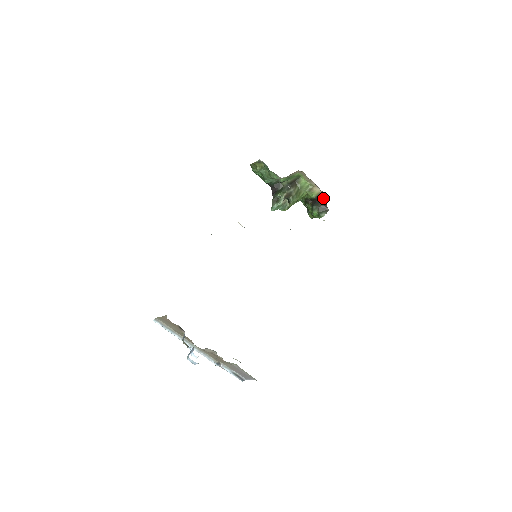
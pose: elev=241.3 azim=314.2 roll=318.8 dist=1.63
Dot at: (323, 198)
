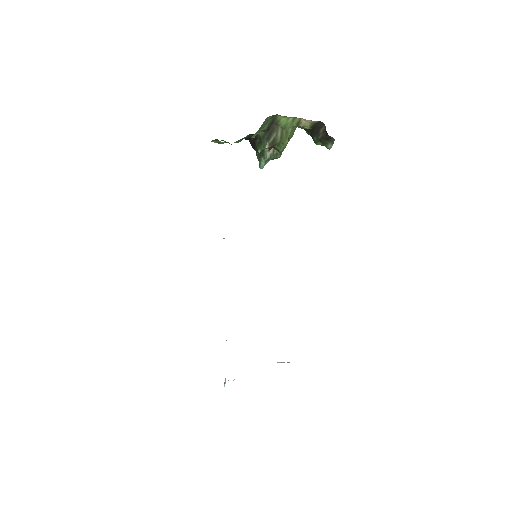
Dot at: (321, 125)
